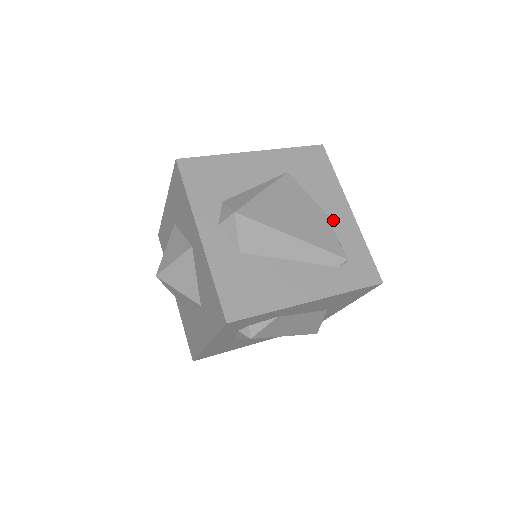
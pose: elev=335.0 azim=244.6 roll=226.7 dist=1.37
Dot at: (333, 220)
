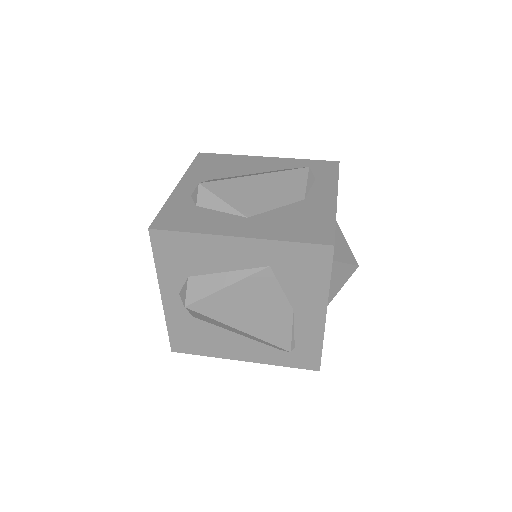
Dot at: (299, 318)
